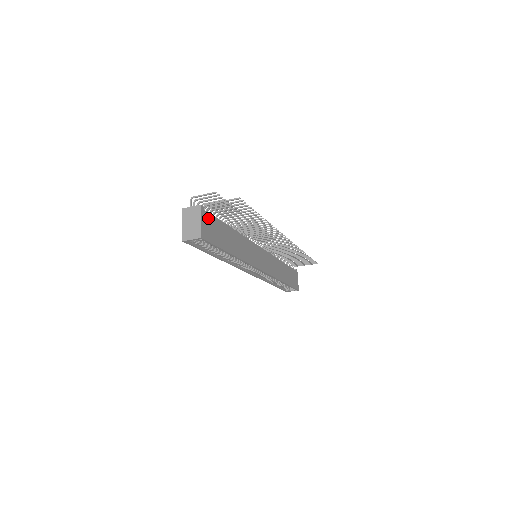
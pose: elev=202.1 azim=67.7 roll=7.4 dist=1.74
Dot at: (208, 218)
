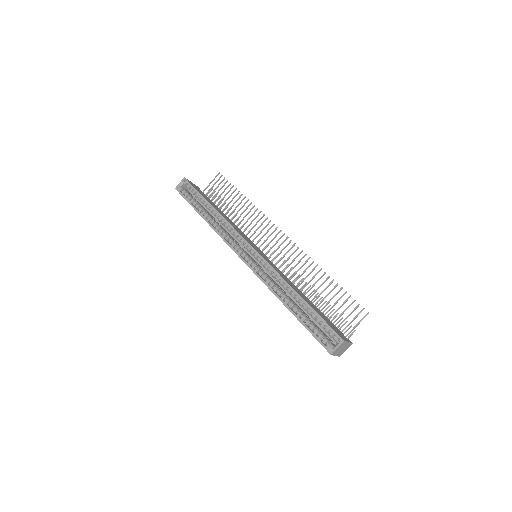
Dot at: (200, 190)
